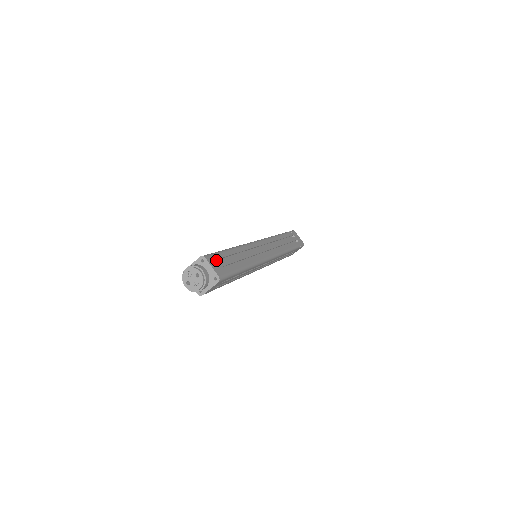
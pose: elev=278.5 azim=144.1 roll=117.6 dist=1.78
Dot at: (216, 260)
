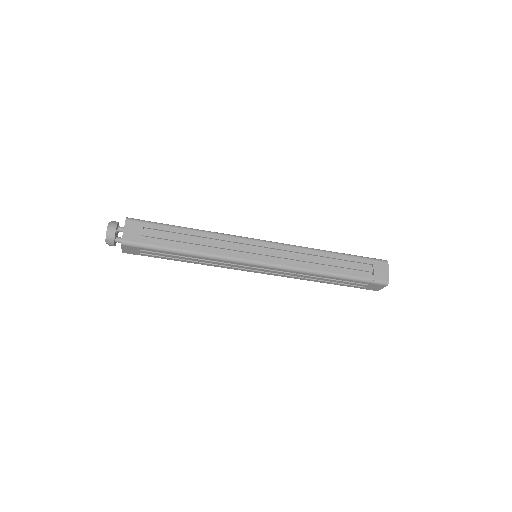
Dot at: (140, 227)
